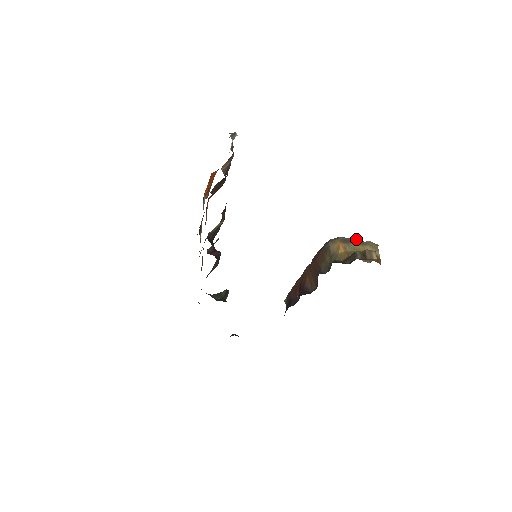
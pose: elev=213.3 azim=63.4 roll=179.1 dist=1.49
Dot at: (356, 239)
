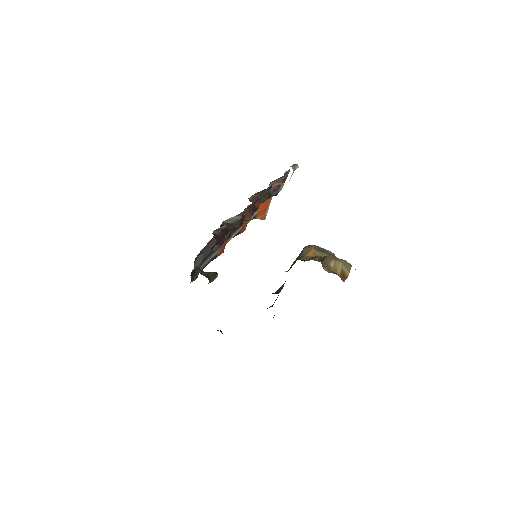
Dot at: occluded
